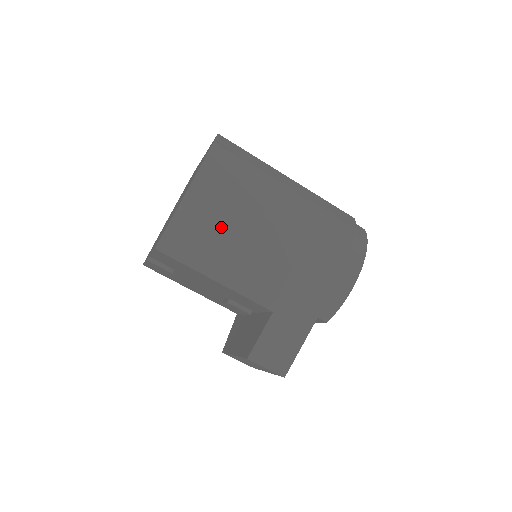
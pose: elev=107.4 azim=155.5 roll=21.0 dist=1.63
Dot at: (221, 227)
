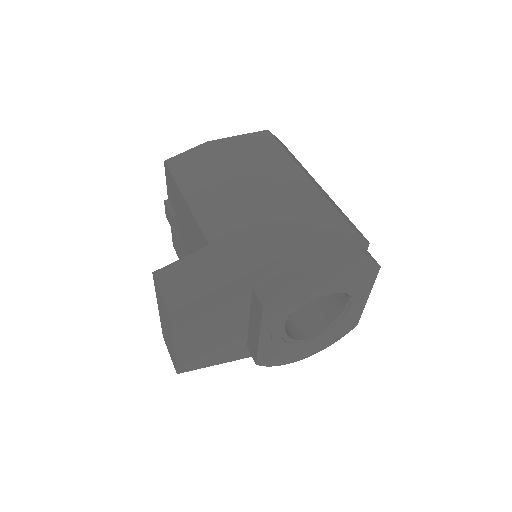
Dot at: (222, 166)
